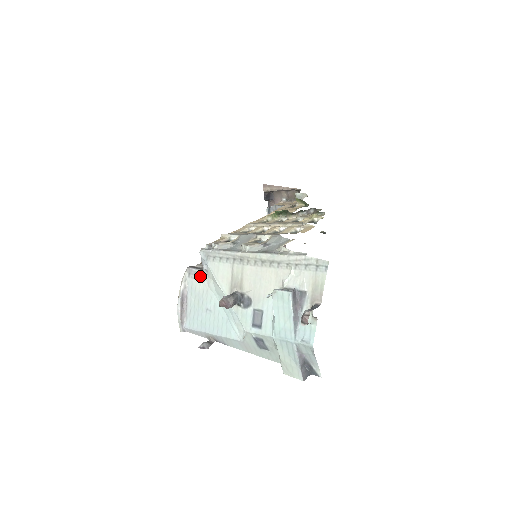
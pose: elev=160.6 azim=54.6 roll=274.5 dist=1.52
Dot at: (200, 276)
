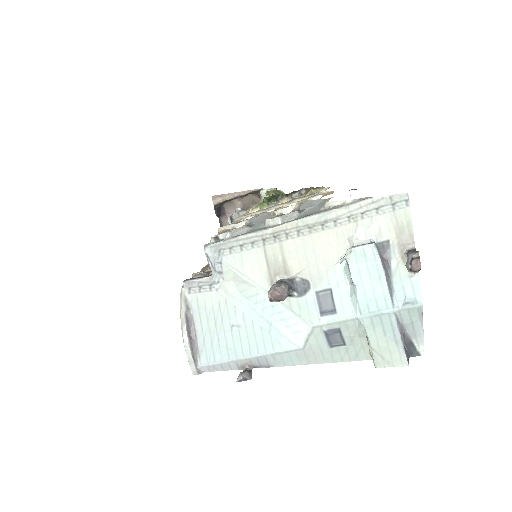
Dot at: (209, 285)
